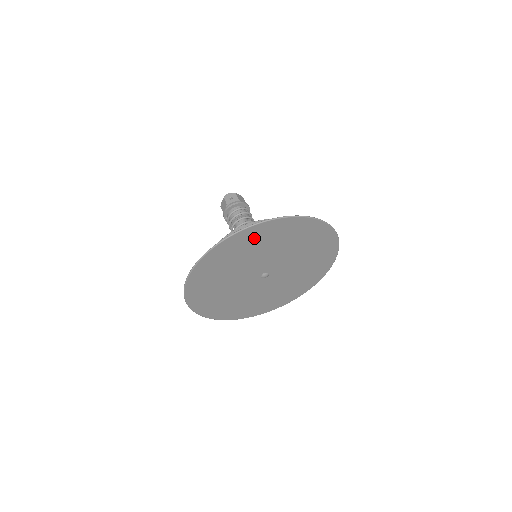
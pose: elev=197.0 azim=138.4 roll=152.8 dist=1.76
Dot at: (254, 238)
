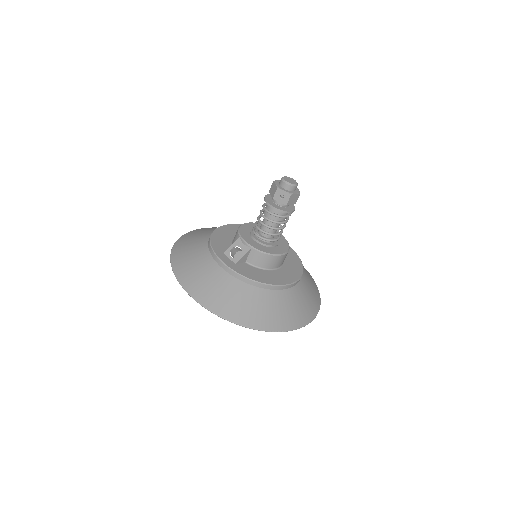
Dot at: occluded
